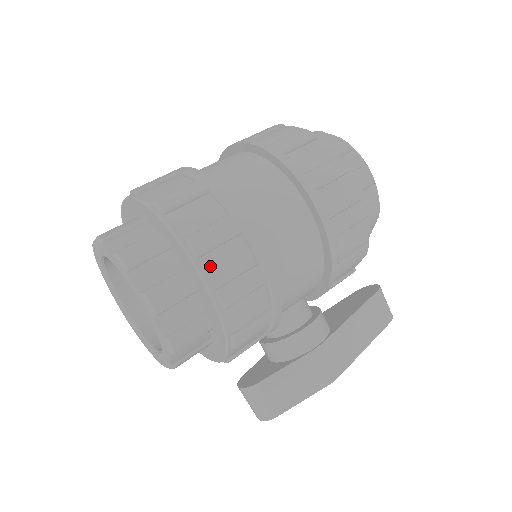
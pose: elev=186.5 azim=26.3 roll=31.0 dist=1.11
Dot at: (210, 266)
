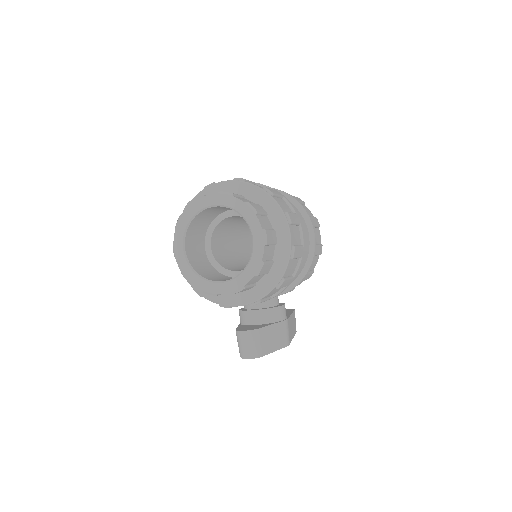
Dot at: (292, 232)
